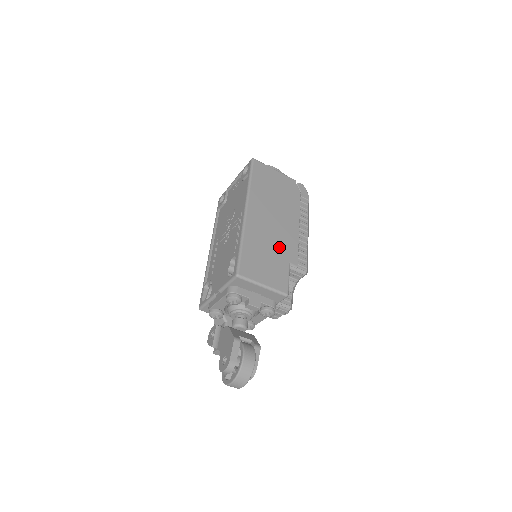
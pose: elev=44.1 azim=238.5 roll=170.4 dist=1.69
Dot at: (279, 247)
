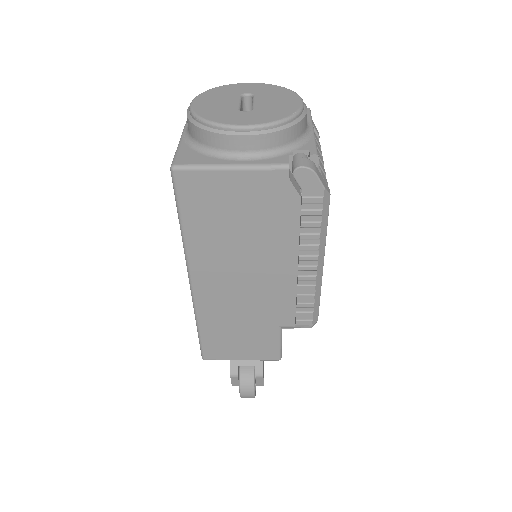
Dot at: (259, 313)
